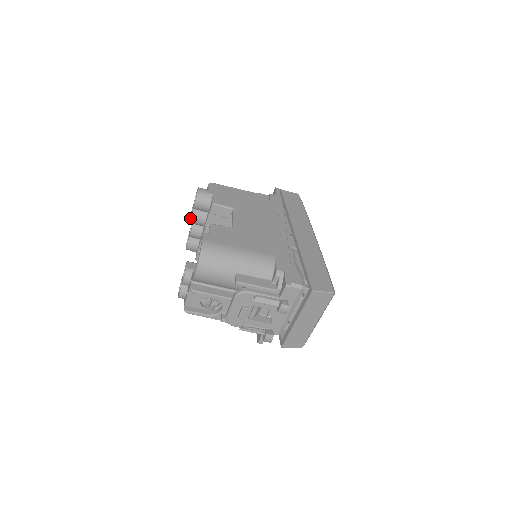
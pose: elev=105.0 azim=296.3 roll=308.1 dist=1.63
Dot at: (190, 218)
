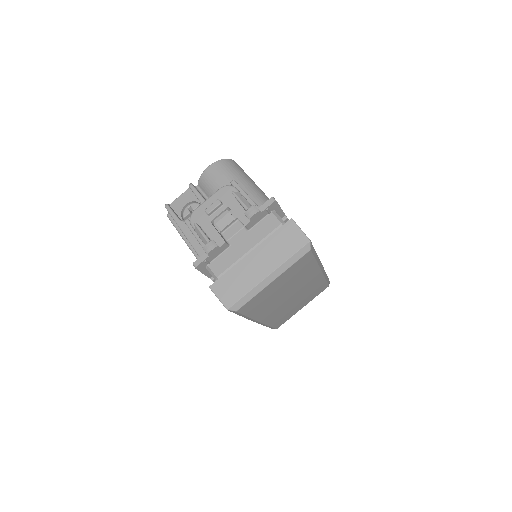
Dot at: occluded
